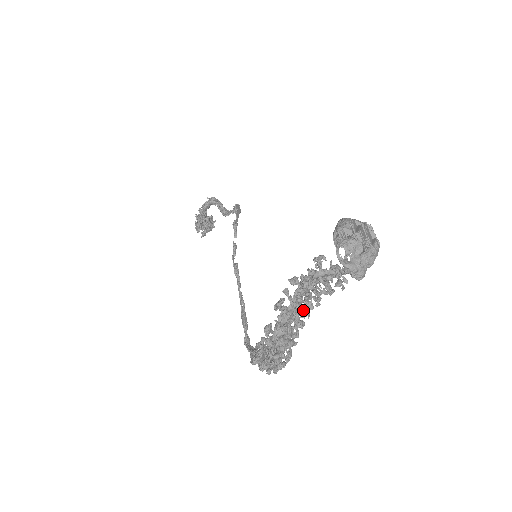
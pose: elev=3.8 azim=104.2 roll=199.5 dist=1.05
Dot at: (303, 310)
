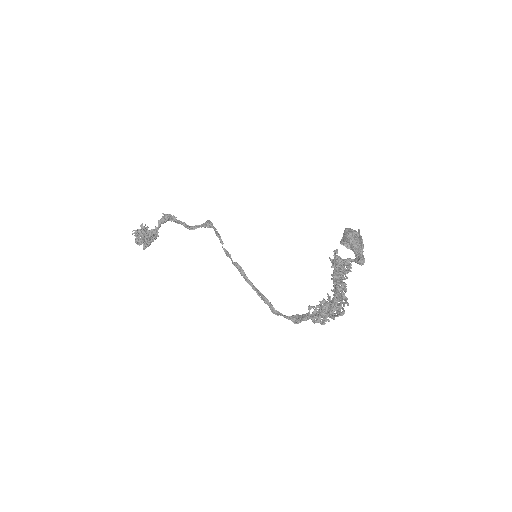
Dot at: occluded
